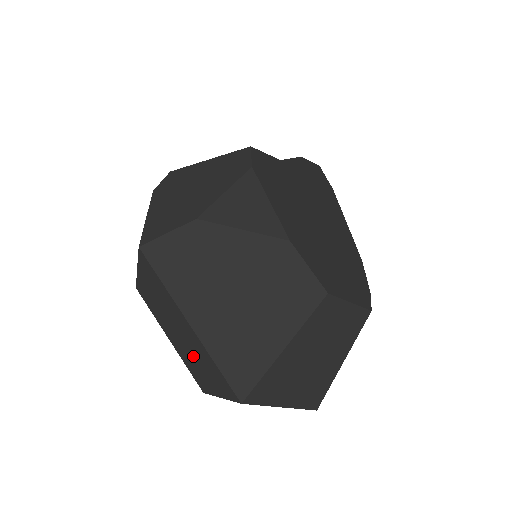
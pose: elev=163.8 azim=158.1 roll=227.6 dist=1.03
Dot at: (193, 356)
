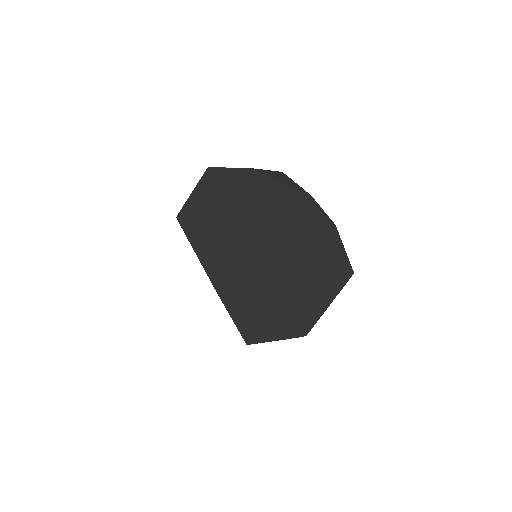
Dot at: (224, 249)
